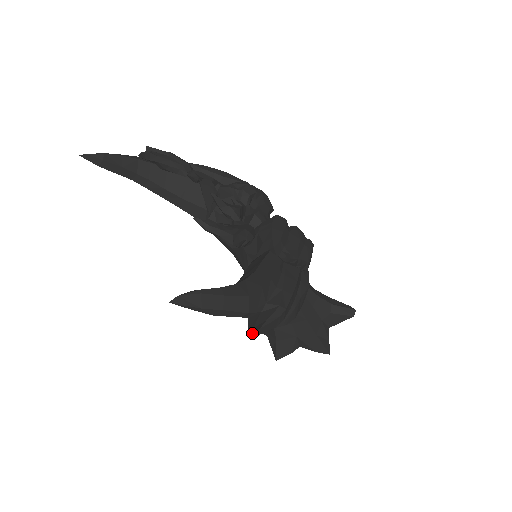
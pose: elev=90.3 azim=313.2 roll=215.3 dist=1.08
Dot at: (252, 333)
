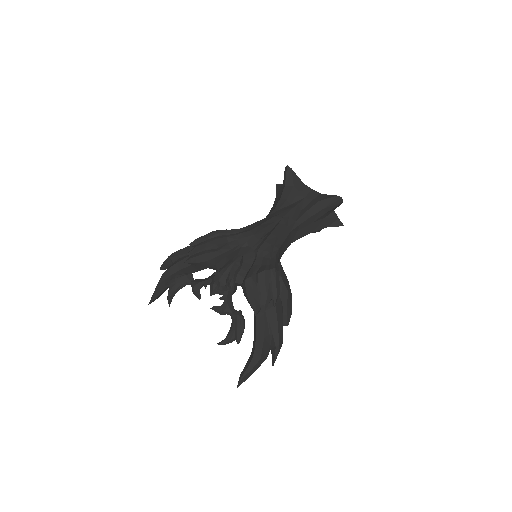
Dot at: occluded
